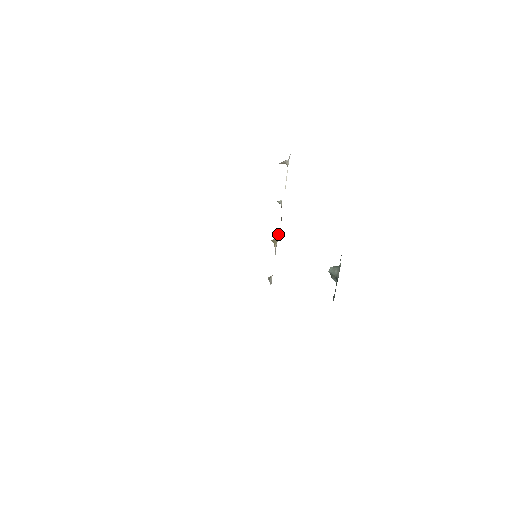
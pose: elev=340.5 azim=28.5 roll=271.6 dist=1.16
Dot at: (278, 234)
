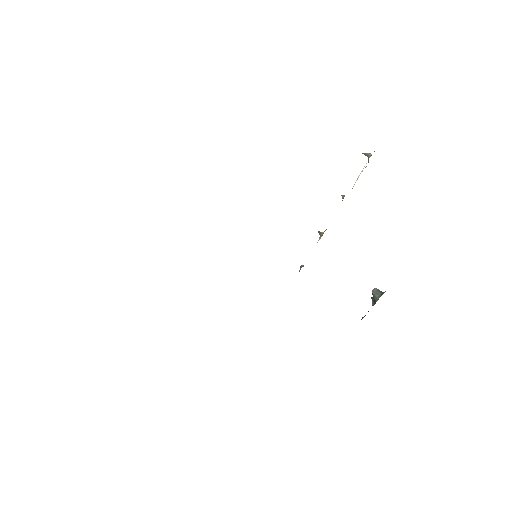
Dot at: (325, 230)
